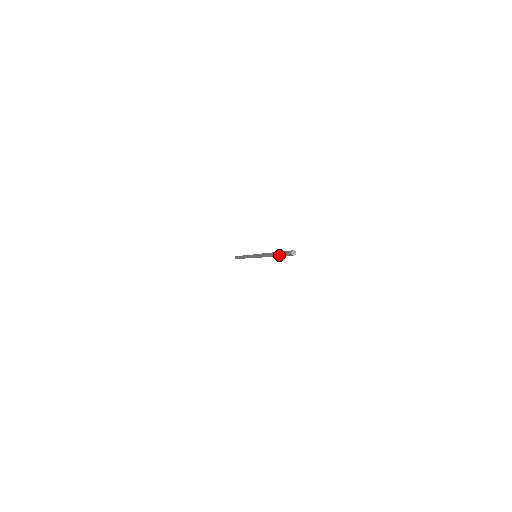
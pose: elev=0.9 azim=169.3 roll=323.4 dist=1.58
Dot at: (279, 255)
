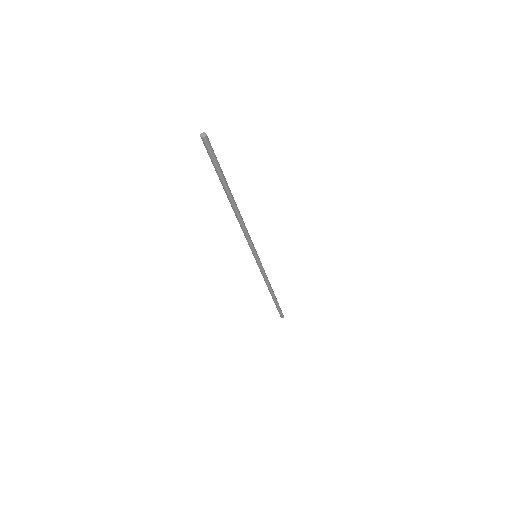
Dot at: (219, 178)
